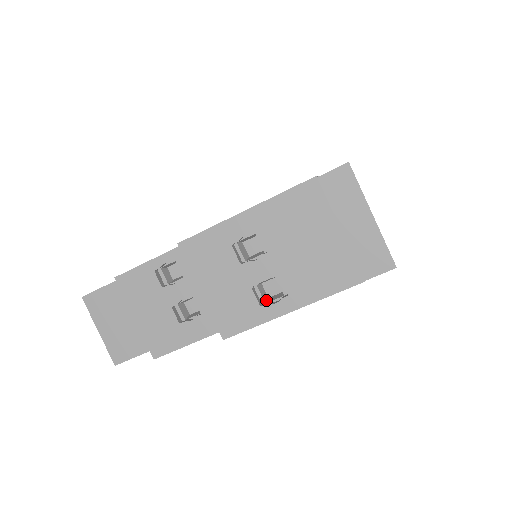
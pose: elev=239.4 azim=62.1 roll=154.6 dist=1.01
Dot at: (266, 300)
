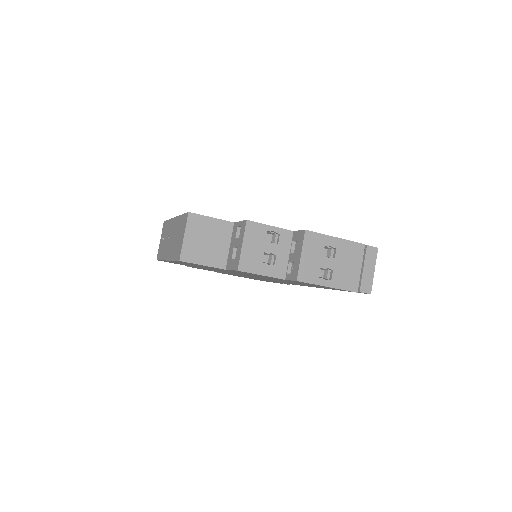
Dot at: occluded
